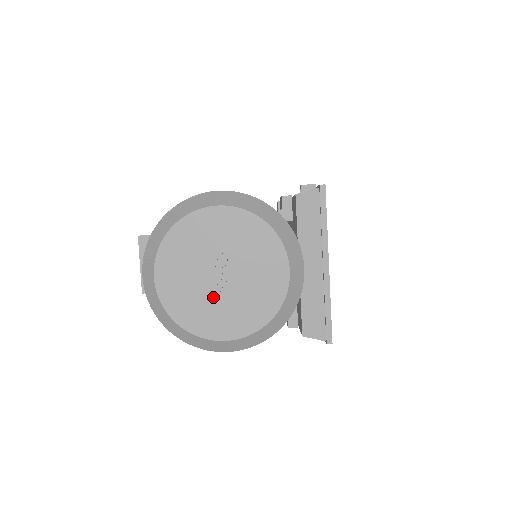
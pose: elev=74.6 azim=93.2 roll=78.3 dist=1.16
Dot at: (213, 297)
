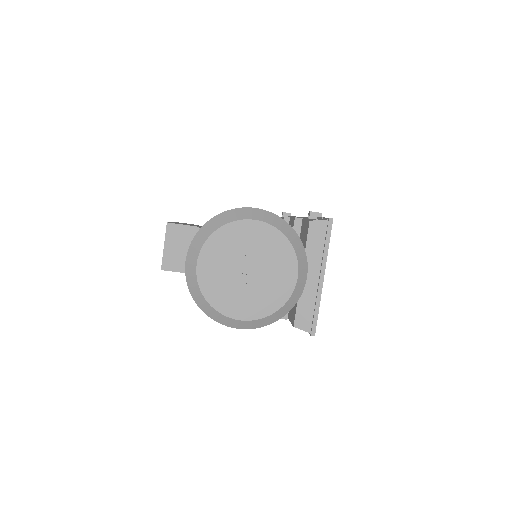
Dot at: (238, 286)
